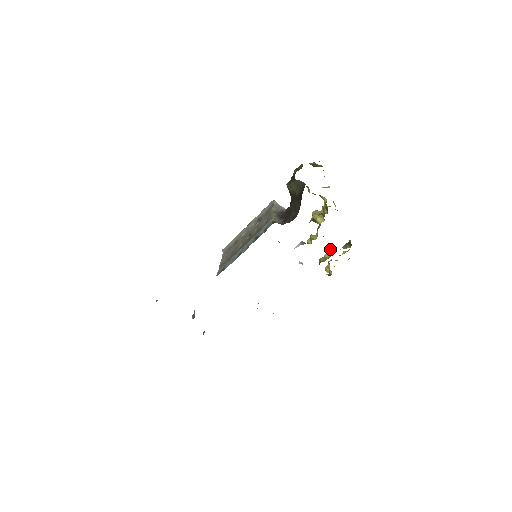
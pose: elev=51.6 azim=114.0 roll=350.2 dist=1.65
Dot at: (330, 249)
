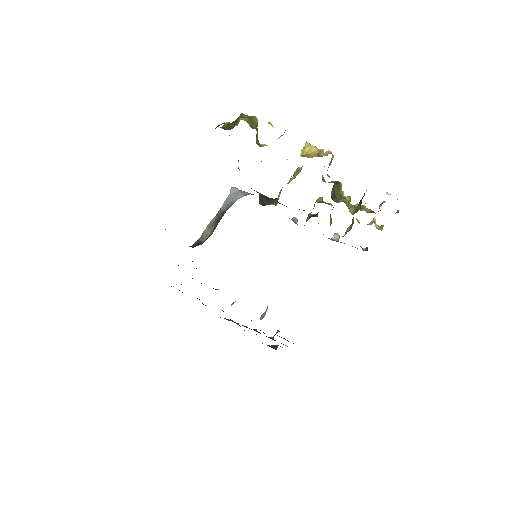
Dot at: occluded
